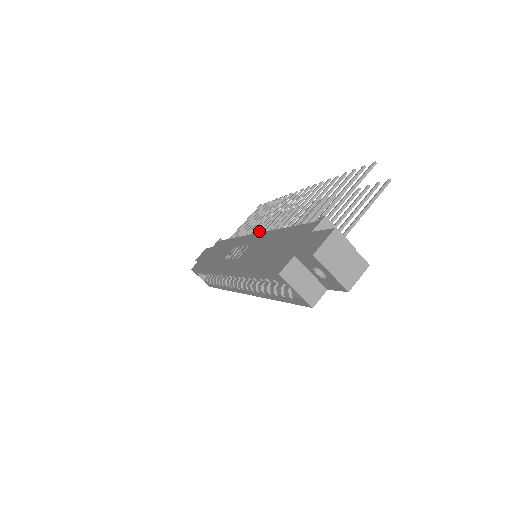
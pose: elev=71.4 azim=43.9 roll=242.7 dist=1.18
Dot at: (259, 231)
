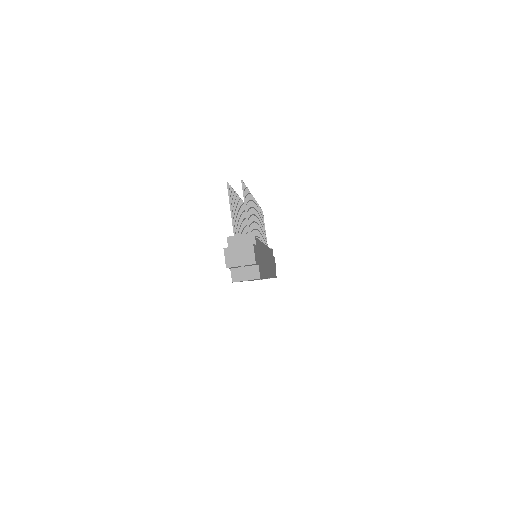
Dot at: occluded
